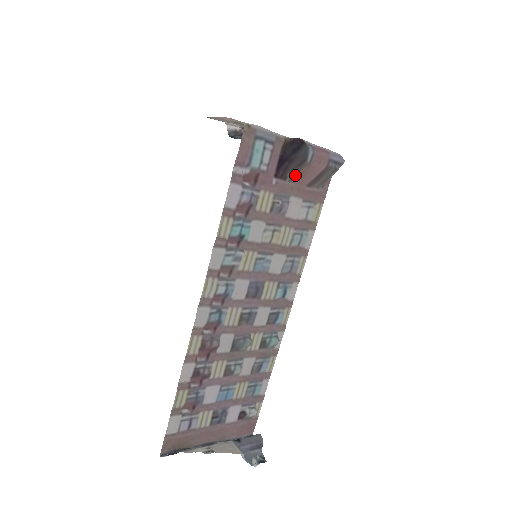
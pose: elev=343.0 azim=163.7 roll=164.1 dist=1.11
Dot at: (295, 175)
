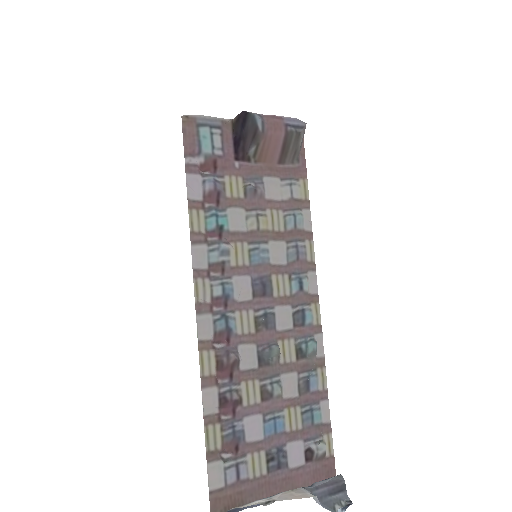
Dot at: (257, 153)
